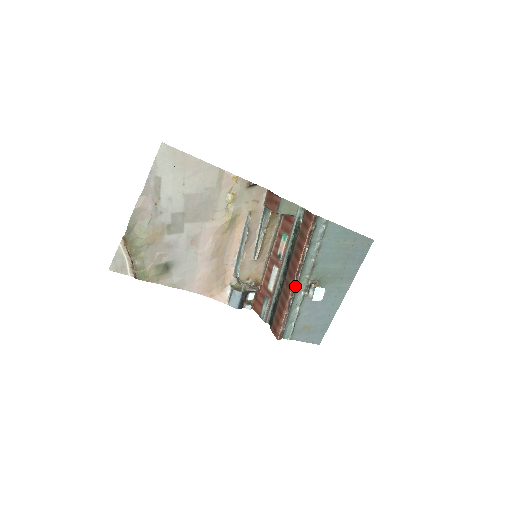
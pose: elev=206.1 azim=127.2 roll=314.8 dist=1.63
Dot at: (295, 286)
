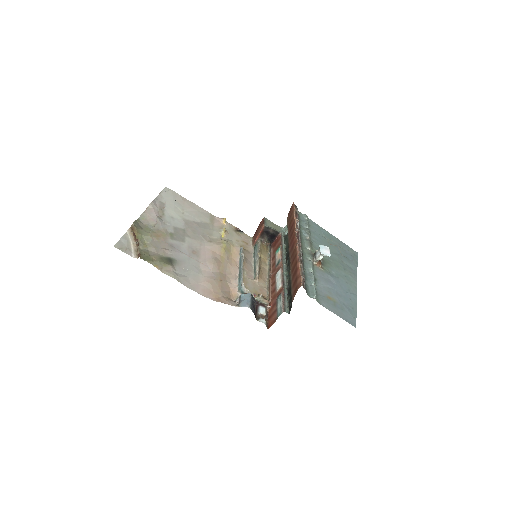
Dot at: (300, 247)
